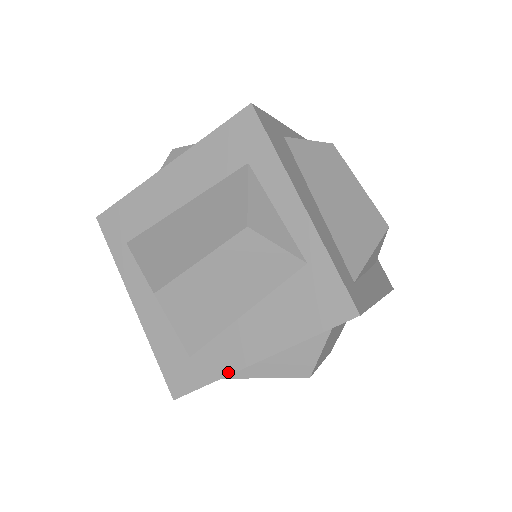
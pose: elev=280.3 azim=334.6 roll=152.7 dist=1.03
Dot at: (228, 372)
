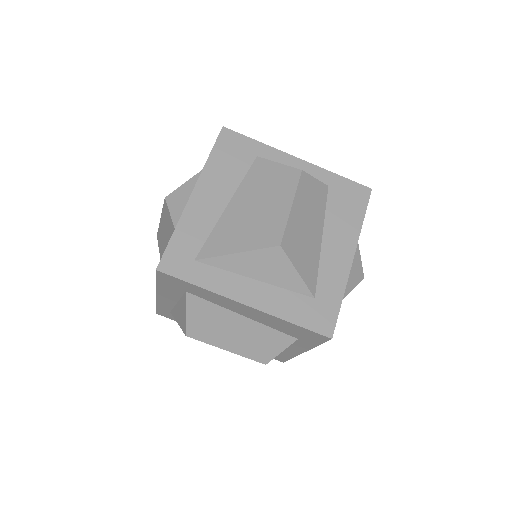
Dot at: occluded
